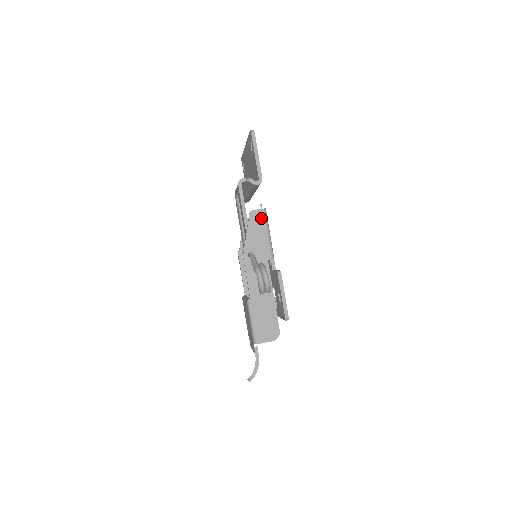
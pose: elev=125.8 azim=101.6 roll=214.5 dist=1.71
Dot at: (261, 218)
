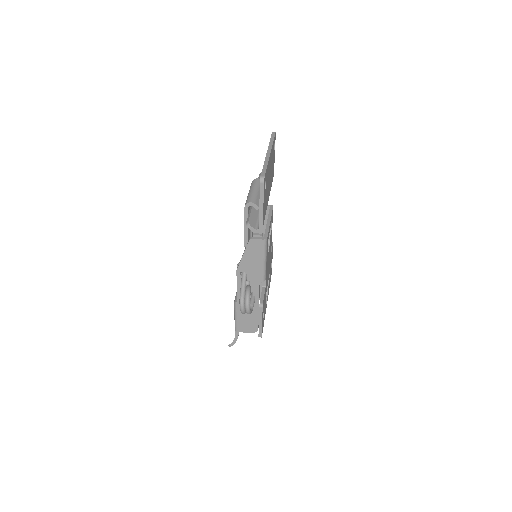
Dot at: (260, 247)
